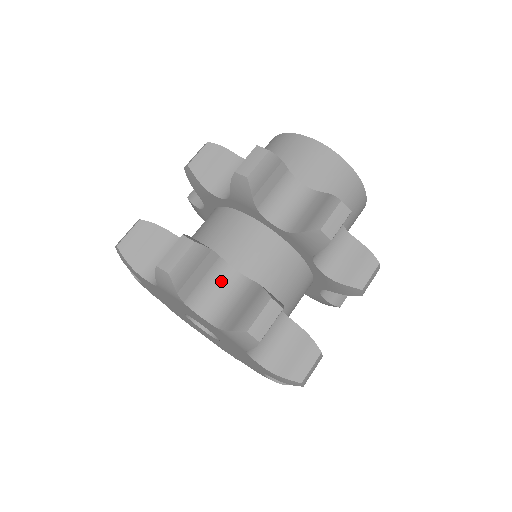
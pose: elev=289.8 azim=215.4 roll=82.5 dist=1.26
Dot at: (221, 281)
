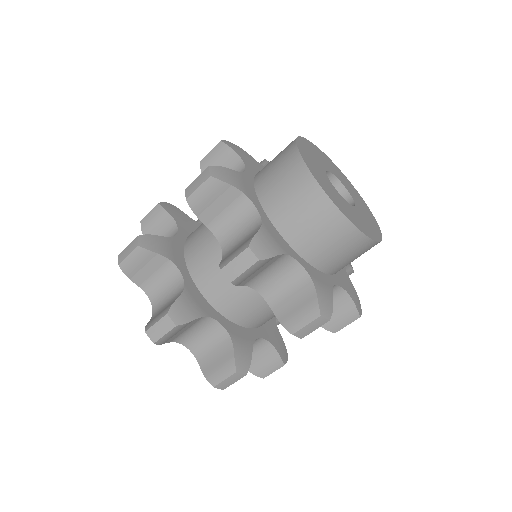
Dot at: (204, 327)
